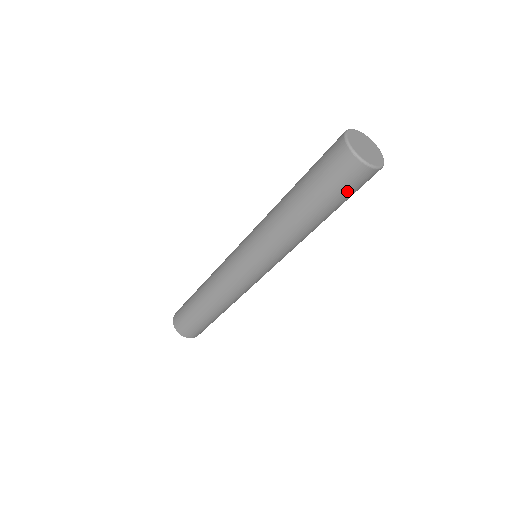
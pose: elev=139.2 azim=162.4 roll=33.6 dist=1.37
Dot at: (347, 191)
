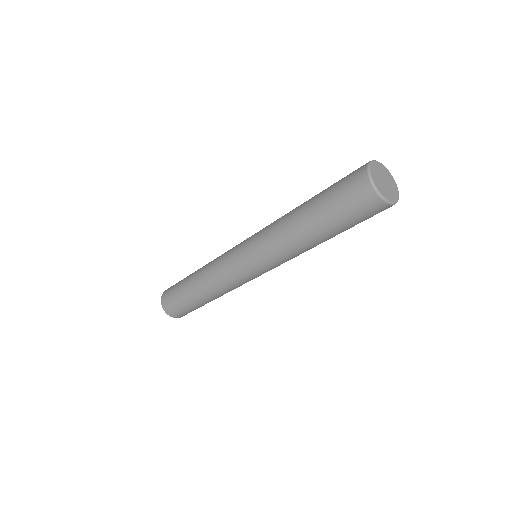
Dot at: (361, 219)
